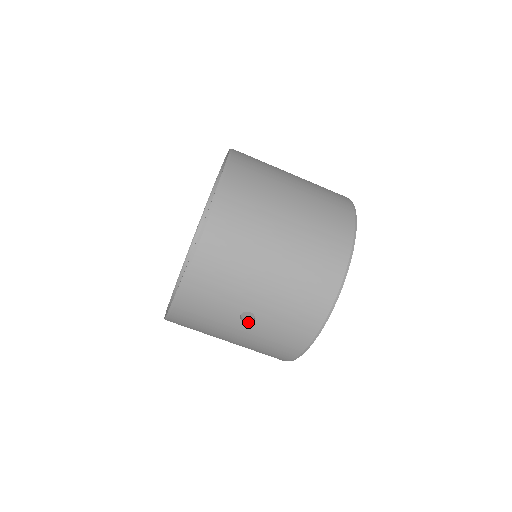
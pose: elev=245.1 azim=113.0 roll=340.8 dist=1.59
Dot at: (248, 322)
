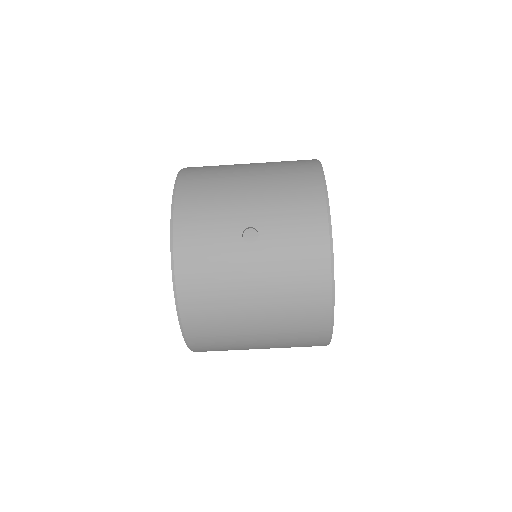
Dot at: (254, 242)
